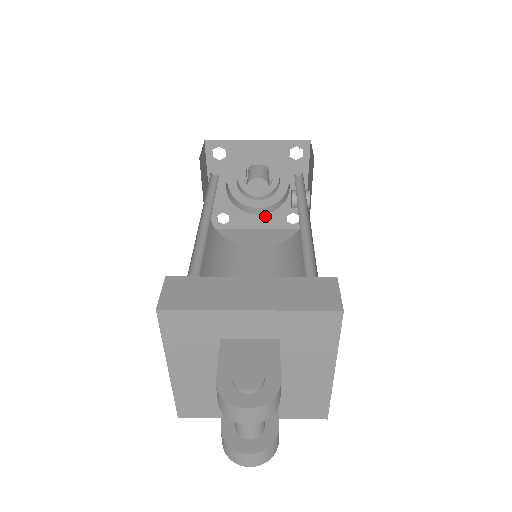
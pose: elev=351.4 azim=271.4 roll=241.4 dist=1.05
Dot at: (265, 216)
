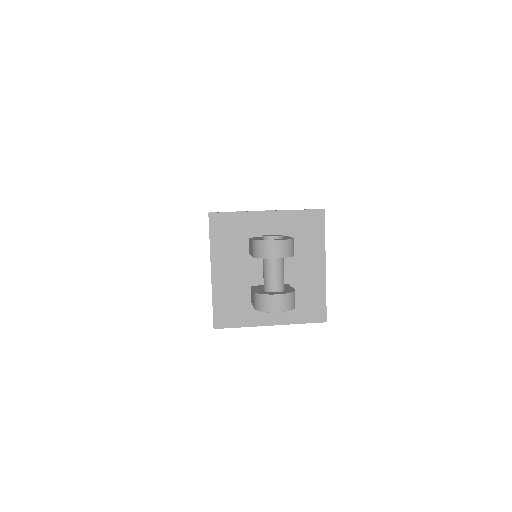
Dot at: occluded
